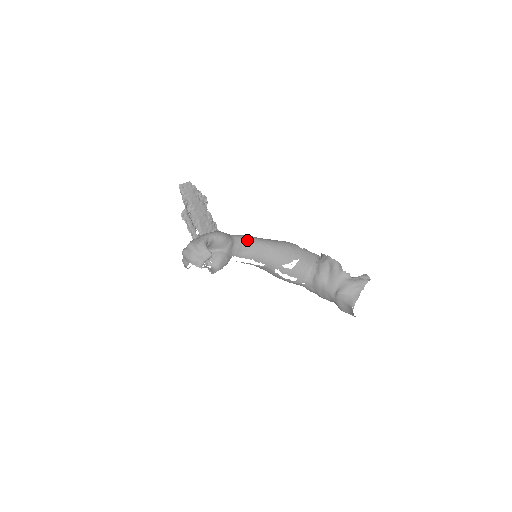
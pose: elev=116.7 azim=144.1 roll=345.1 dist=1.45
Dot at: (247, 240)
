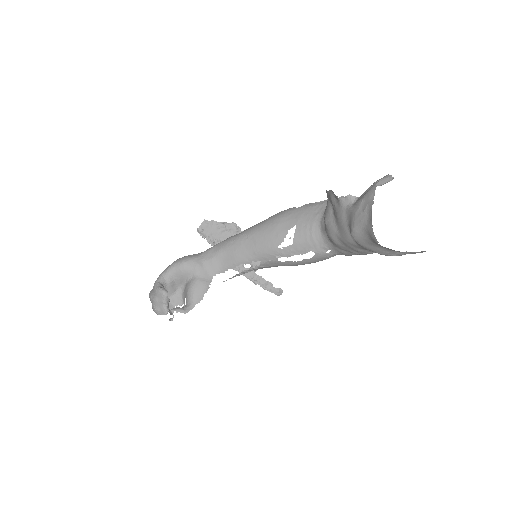
Dot at: (220, 246)
